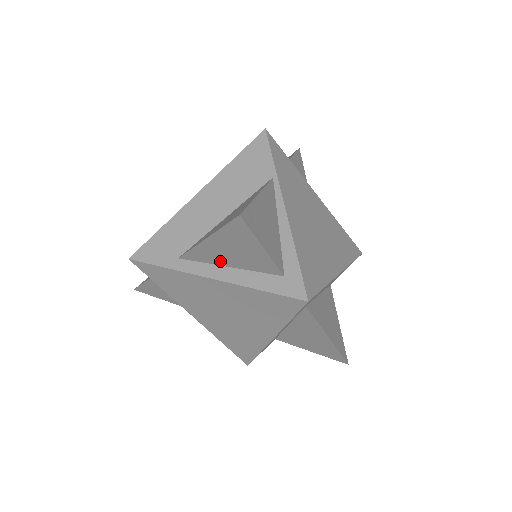
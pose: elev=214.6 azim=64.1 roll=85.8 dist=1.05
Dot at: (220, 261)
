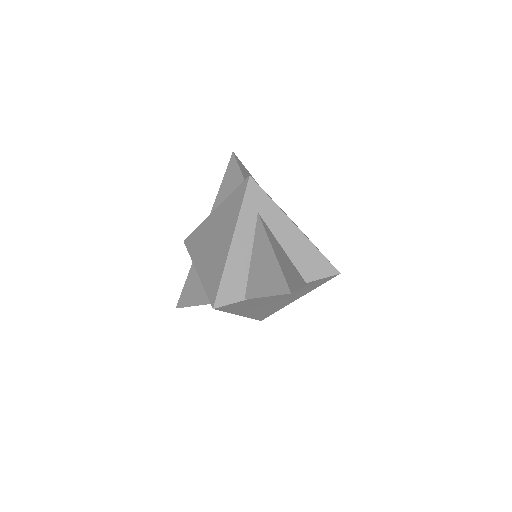
Dot at: occluded
